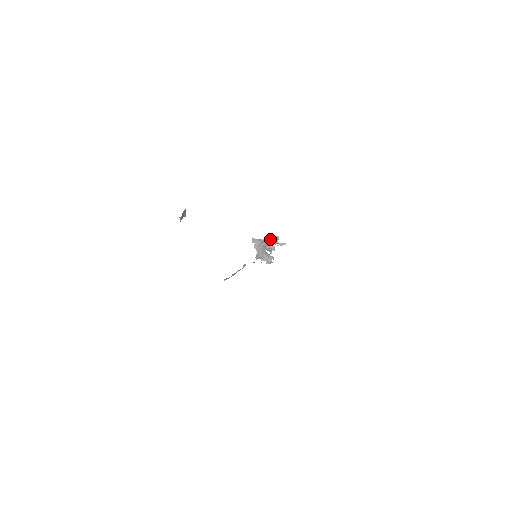
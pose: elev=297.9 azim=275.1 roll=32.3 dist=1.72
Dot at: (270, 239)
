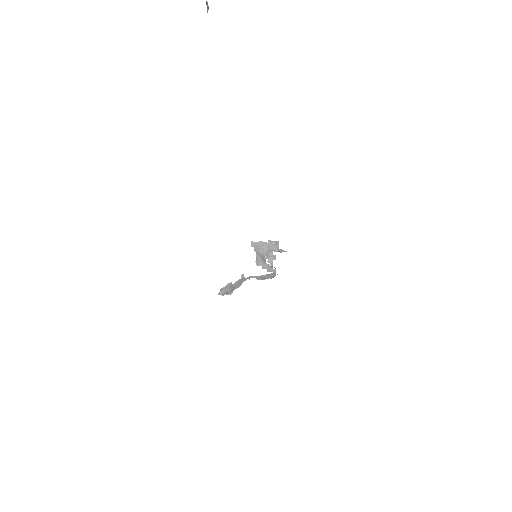
Dot at: (270, 243)
